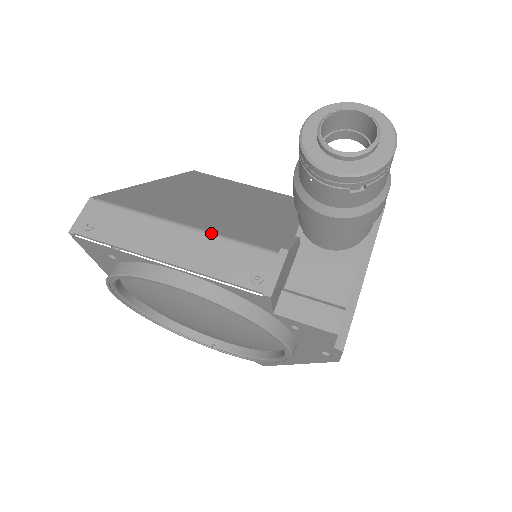
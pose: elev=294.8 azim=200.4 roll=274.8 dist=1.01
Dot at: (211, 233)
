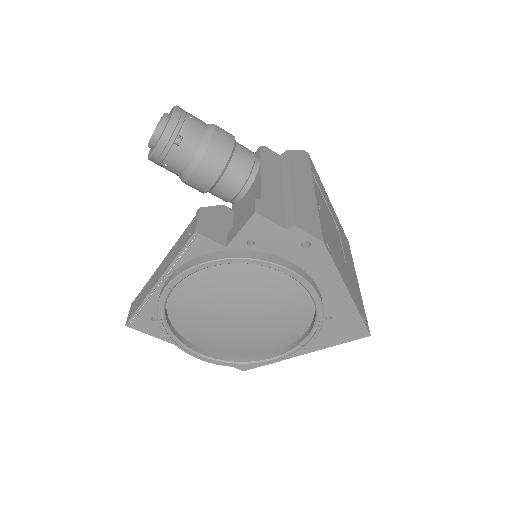
Dot at: (172, 248)
